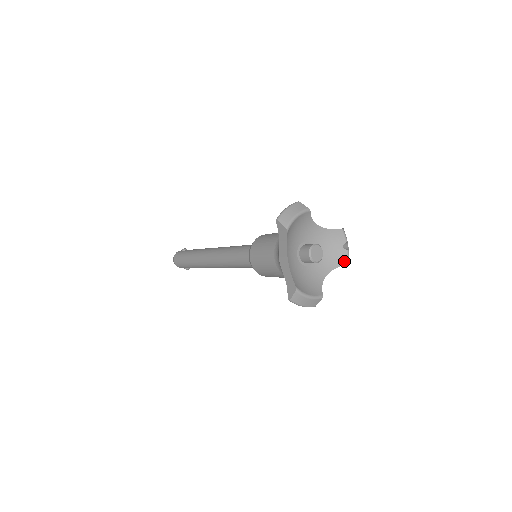
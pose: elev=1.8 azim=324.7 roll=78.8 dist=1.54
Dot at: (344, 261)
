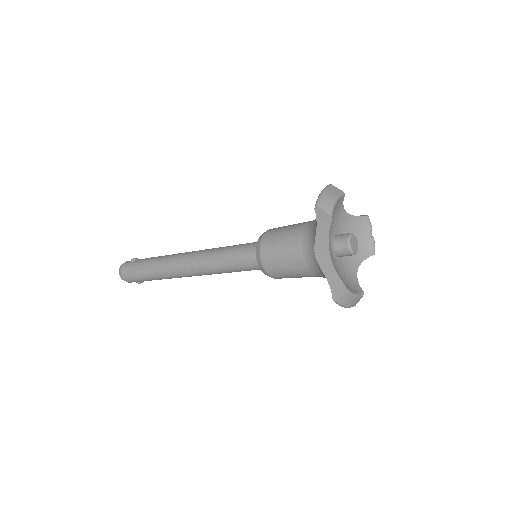
Dot at: (372, 251)
